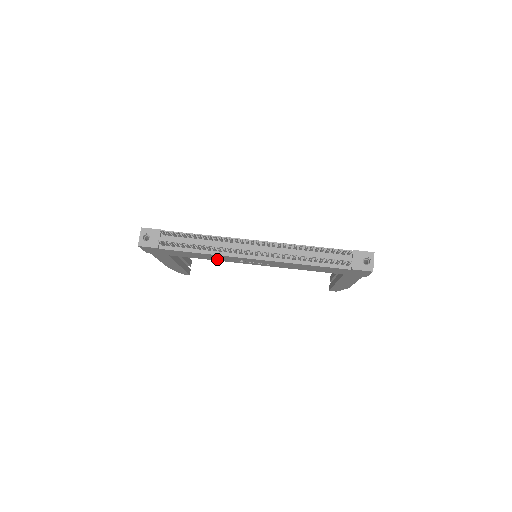
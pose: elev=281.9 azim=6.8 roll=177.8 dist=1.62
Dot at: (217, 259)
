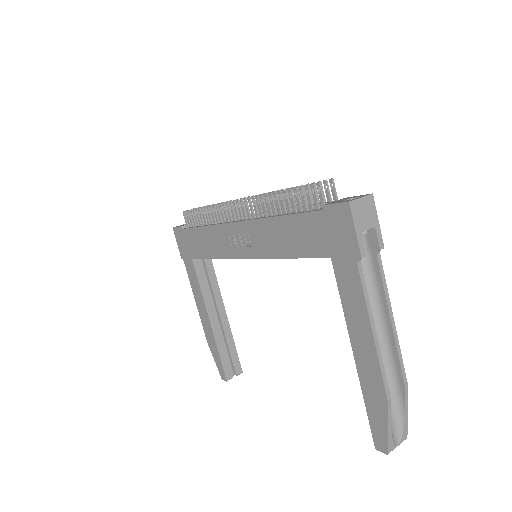
Dot at: (218, 251)
